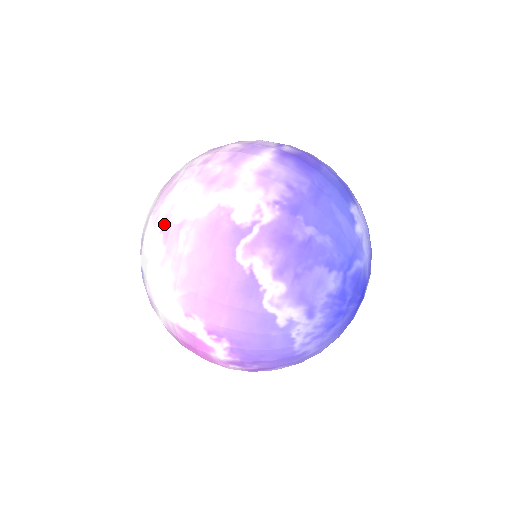
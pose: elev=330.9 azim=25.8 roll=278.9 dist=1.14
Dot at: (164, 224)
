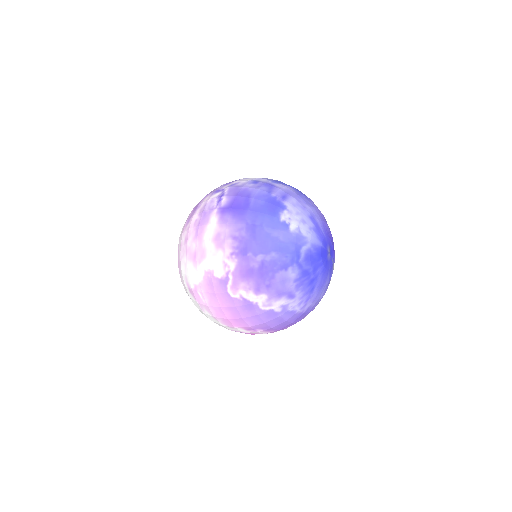
Dot at: (189, 289)
